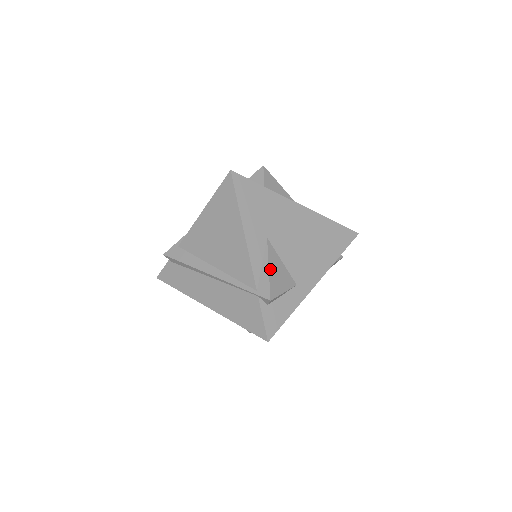
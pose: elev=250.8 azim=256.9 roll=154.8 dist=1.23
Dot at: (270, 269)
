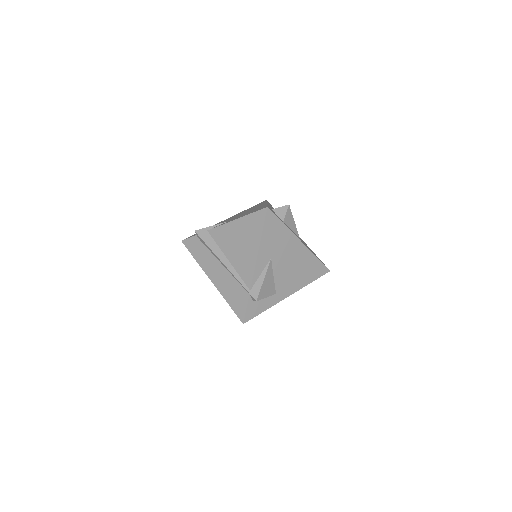
Dot at: (264, 280)
